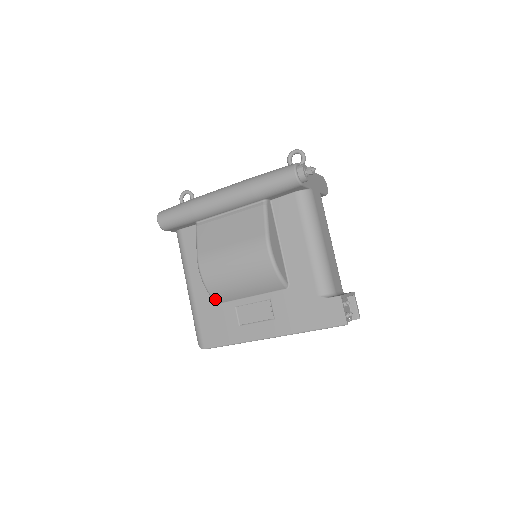
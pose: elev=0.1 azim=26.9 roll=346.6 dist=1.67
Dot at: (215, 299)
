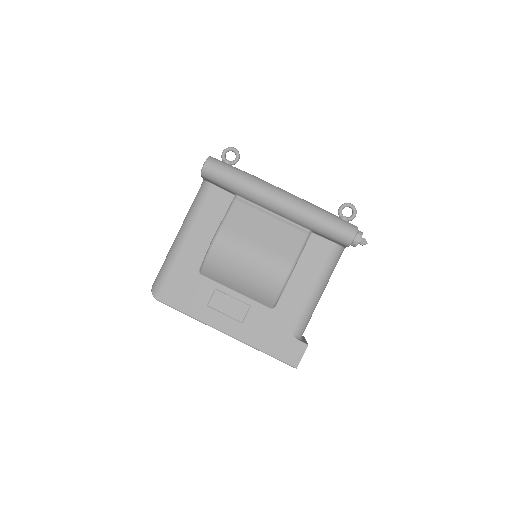
Dot at: (204, 270)
